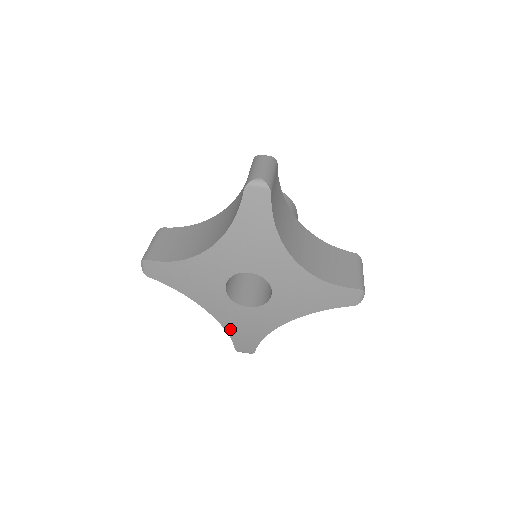
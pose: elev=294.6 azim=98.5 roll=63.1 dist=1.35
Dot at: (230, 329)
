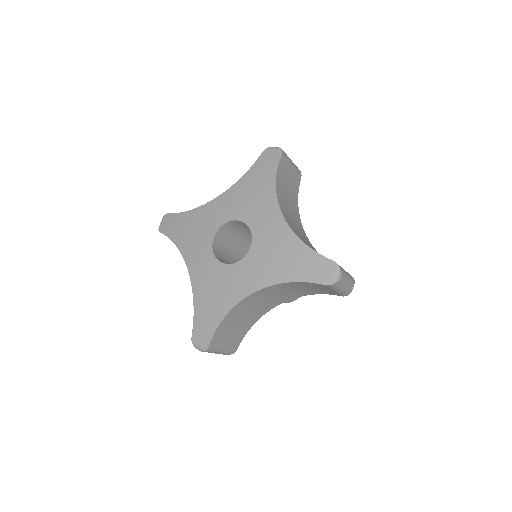
Dot at: (198, 298)
